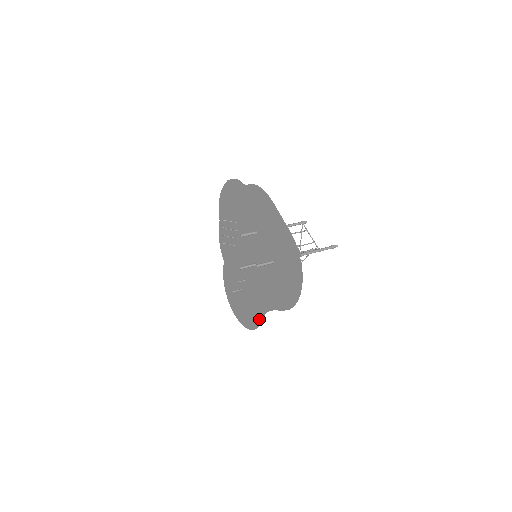
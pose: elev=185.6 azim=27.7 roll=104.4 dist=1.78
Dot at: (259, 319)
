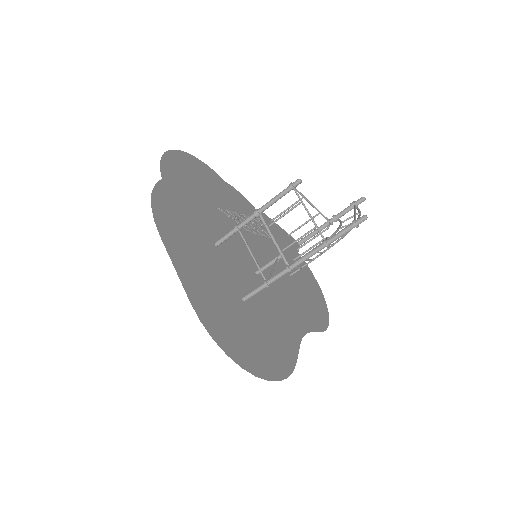
Dot at: (315, 327)
